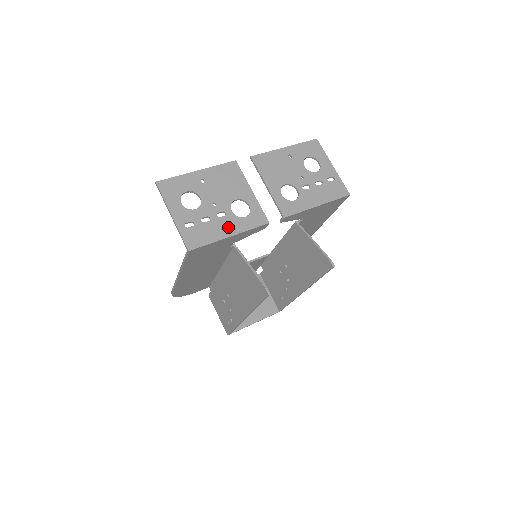
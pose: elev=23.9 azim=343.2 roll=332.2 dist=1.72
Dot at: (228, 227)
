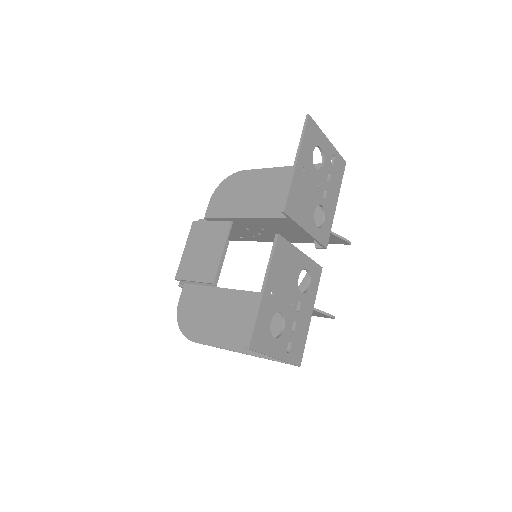
Dot at: (307, 311)
